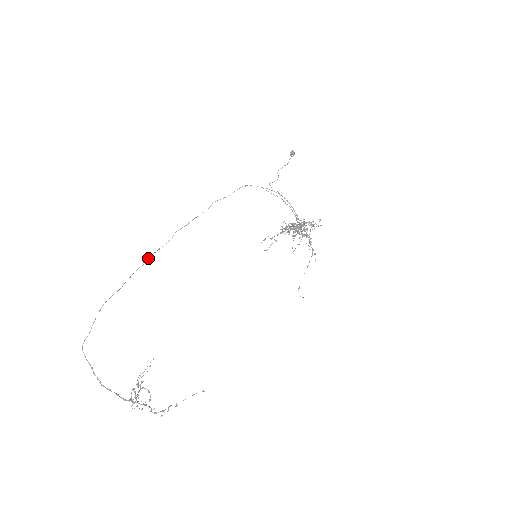
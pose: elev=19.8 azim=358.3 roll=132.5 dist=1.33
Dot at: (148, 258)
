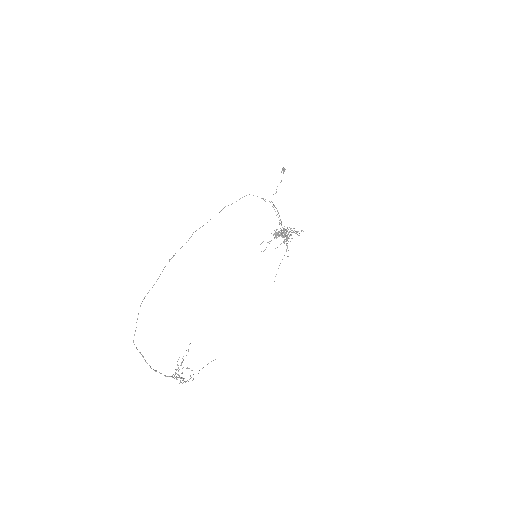
Dot at: (173, 256)
